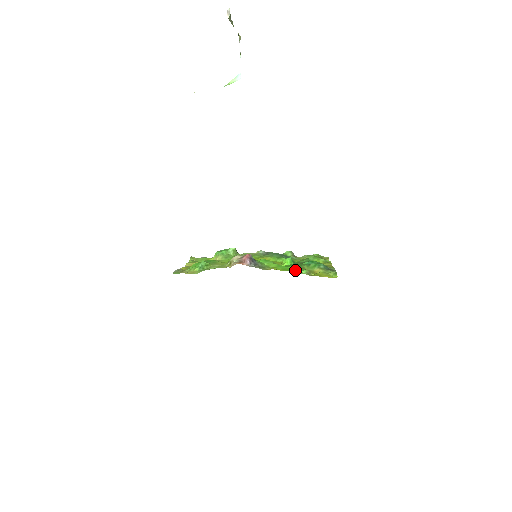
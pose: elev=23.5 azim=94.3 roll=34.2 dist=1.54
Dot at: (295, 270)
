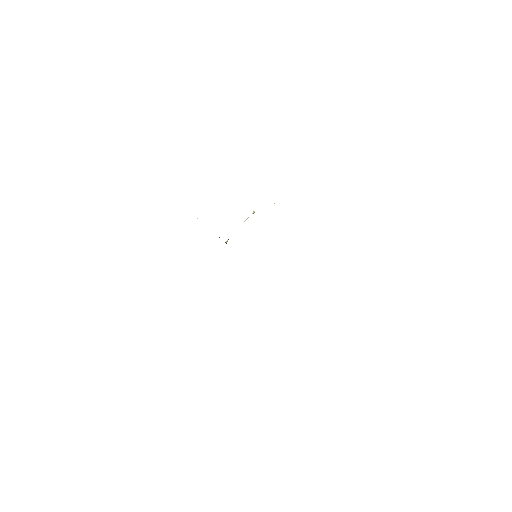
Dot at: occluded
